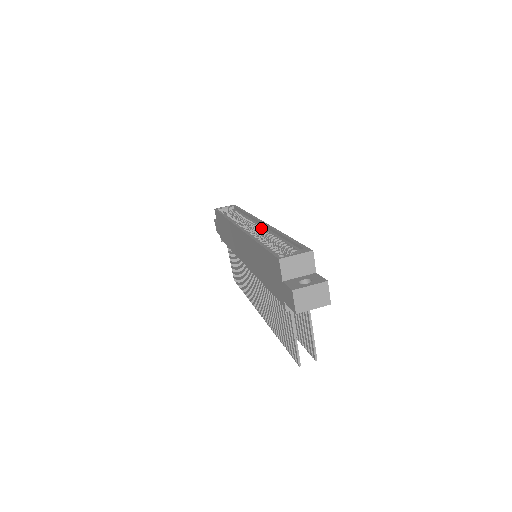
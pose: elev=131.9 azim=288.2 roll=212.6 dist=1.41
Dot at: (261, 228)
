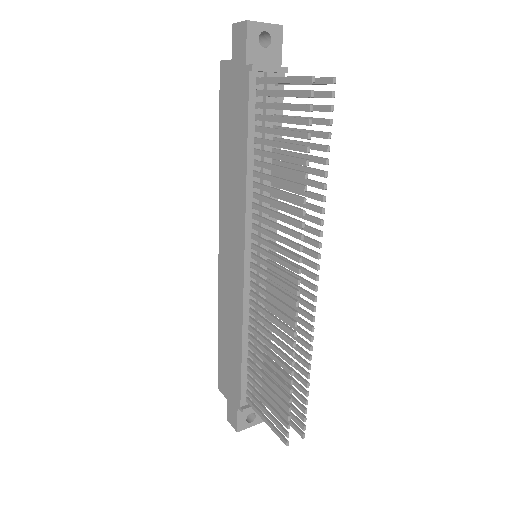
Dot at: occluded
